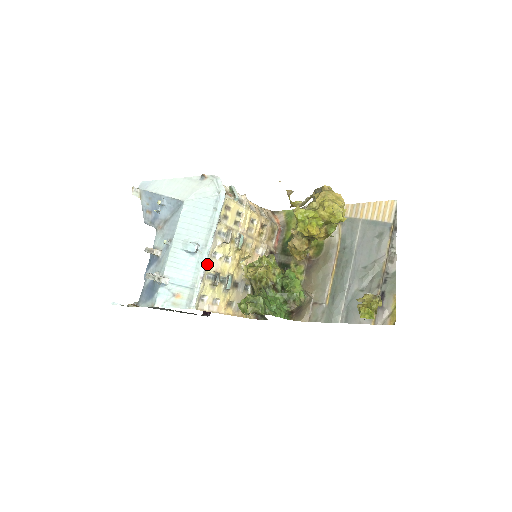
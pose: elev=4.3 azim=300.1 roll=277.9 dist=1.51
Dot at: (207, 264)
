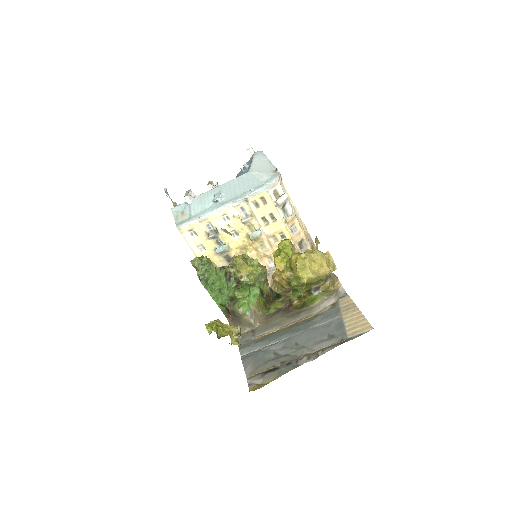
Dot at: (212, 214)
